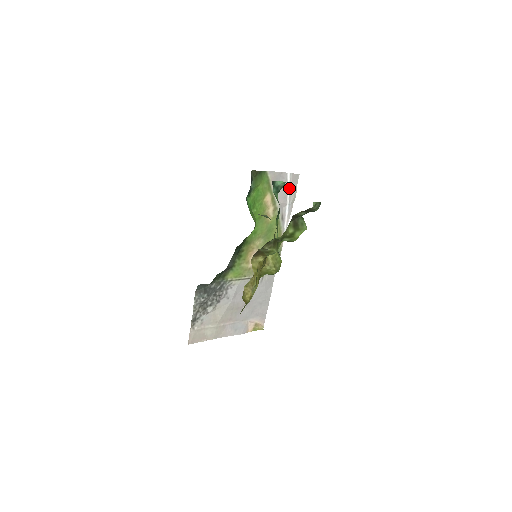
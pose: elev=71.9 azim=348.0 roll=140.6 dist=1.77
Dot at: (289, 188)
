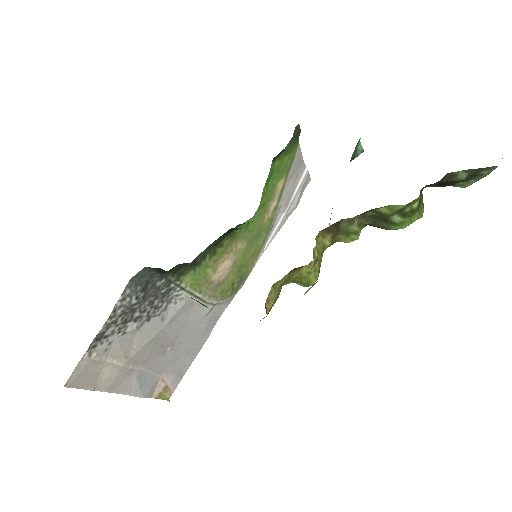
Dot at: (297, 190)
